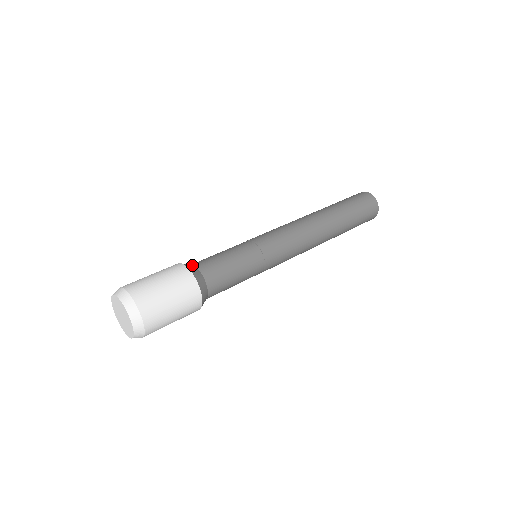
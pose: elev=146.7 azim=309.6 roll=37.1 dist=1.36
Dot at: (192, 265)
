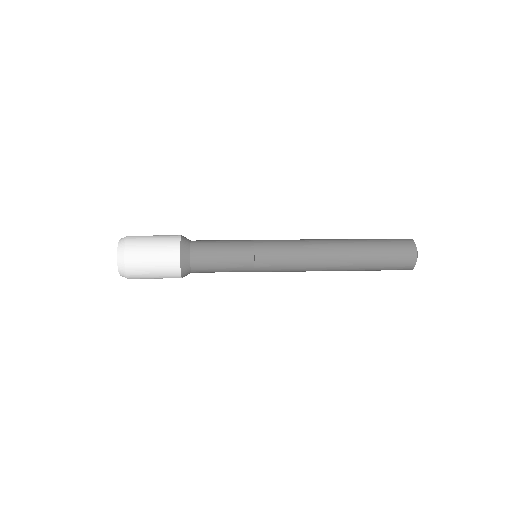
Dot at: (190, 240)
